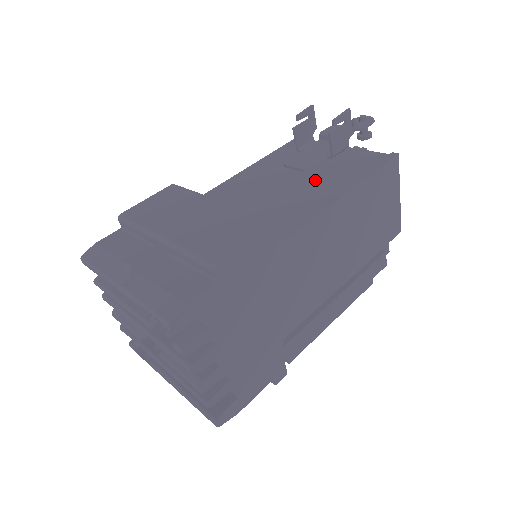
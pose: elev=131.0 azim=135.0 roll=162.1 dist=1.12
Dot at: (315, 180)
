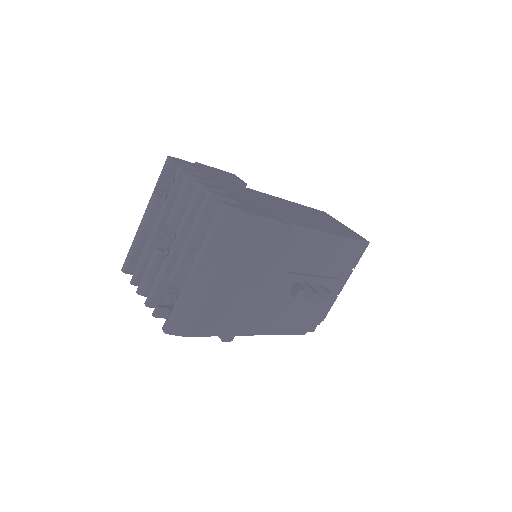
Dot at: occluded
